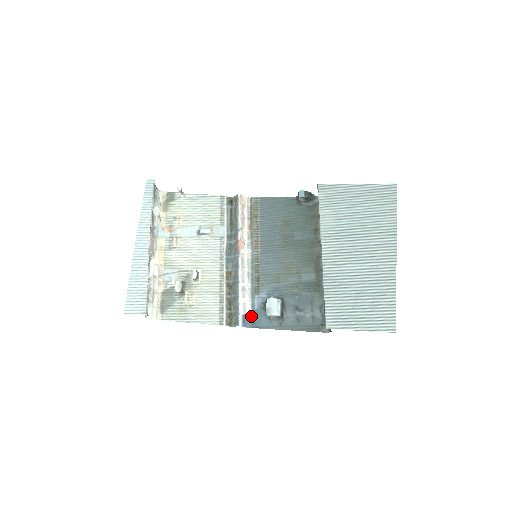
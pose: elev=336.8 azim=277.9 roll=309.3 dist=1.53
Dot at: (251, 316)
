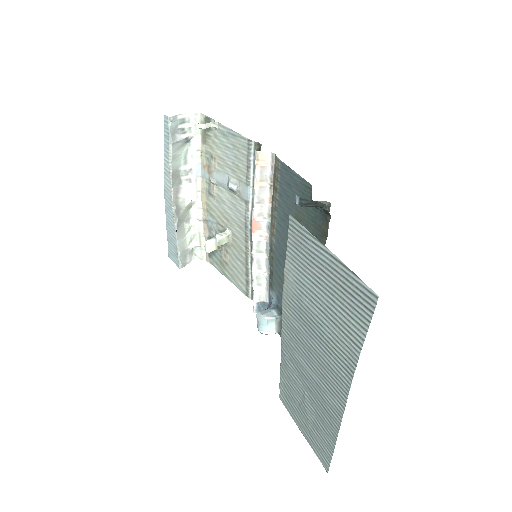
Dot at: (268, 306)
